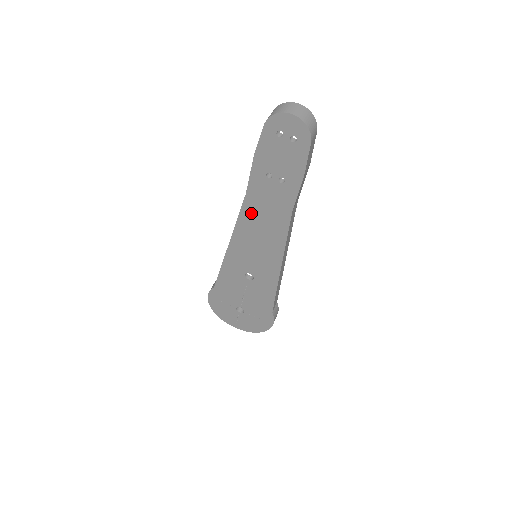
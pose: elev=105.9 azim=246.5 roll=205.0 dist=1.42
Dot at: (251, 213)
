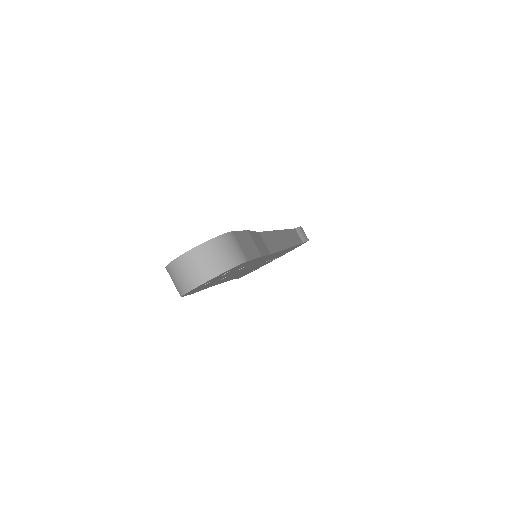
Dot at: occluded
